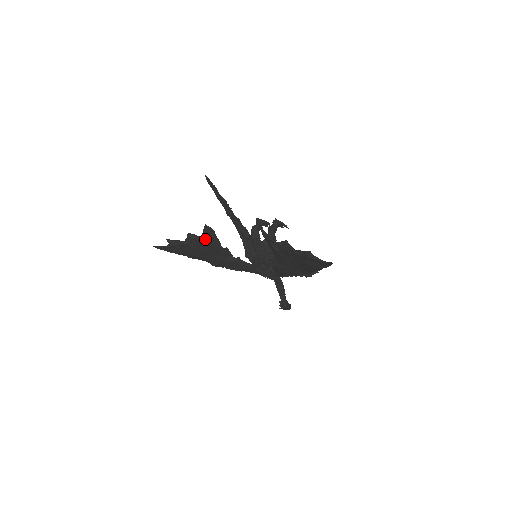
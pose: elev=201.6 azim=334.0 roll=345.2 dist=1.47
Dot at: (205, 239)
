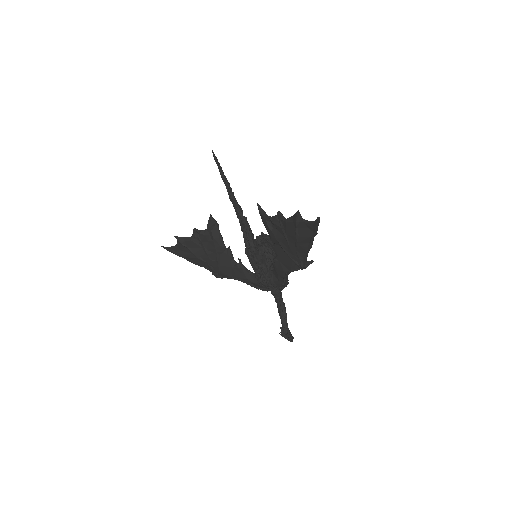
Dot at: (209, 234)
